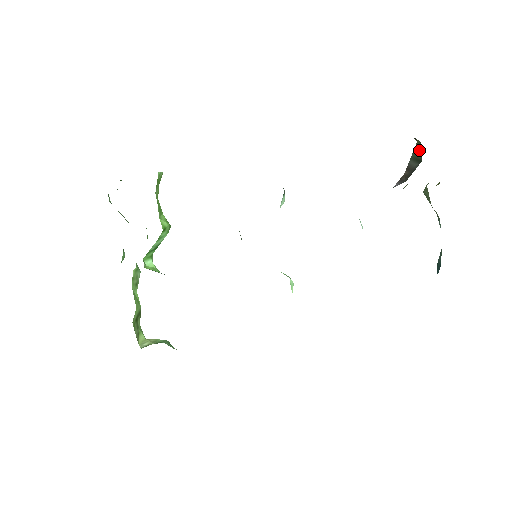
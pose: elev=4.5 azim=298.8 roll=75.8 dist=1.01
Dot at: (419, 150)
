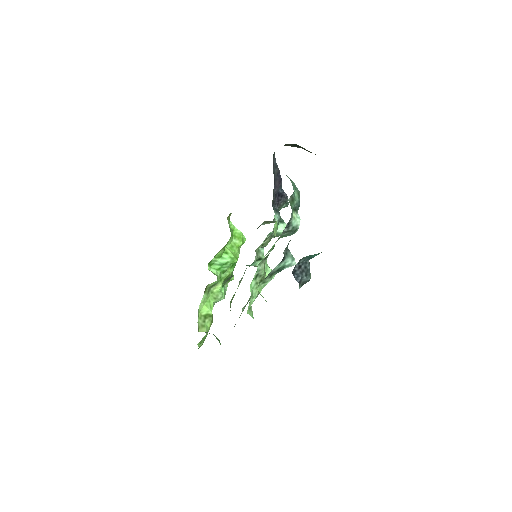
Dot at: occluded
